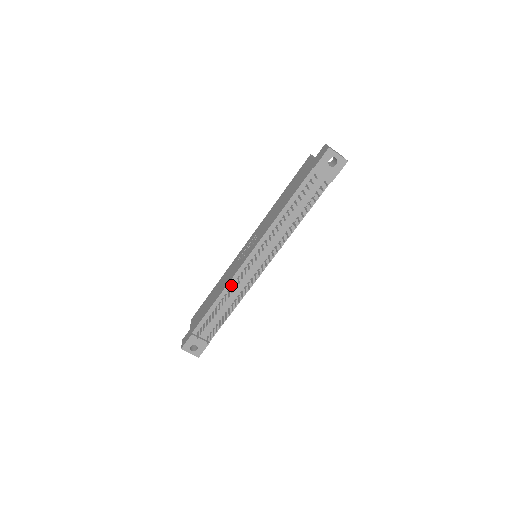
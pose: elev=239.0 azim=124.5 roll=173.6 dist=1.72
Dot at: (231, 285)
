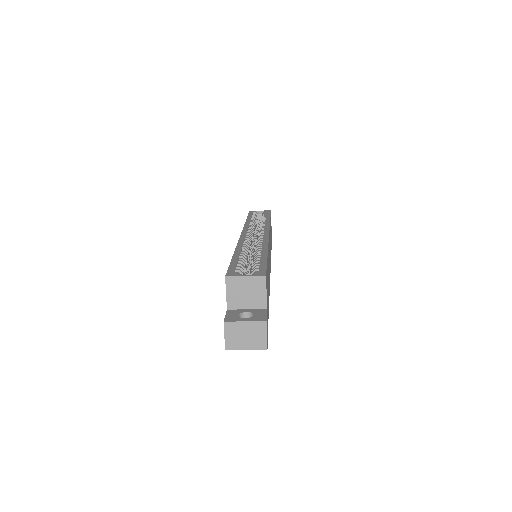
Dot at: occluded
